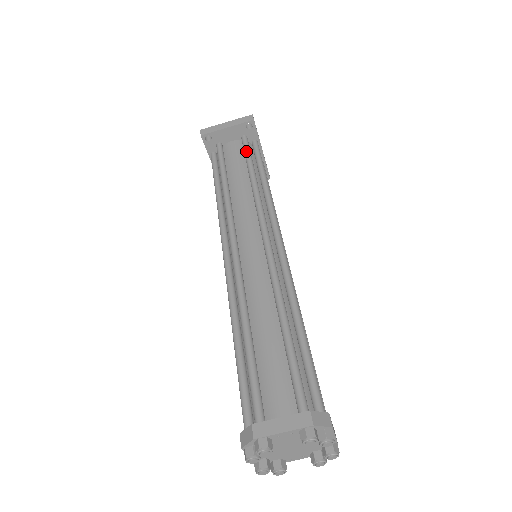
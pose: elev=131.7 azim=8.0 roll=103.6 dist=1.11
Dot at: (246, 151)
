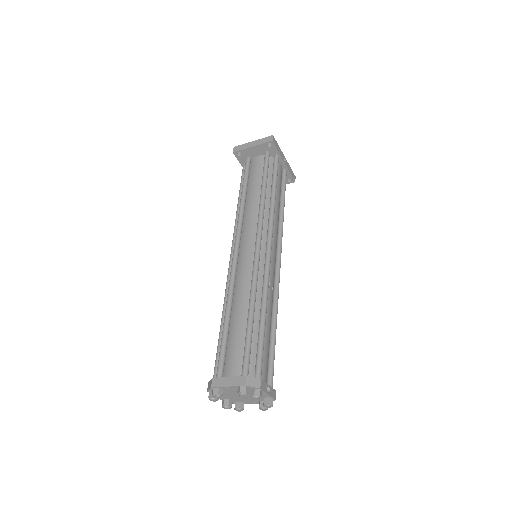
Dot at: (264, 167)
